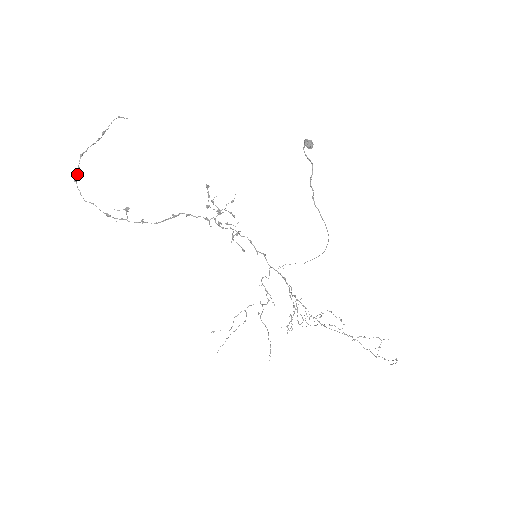
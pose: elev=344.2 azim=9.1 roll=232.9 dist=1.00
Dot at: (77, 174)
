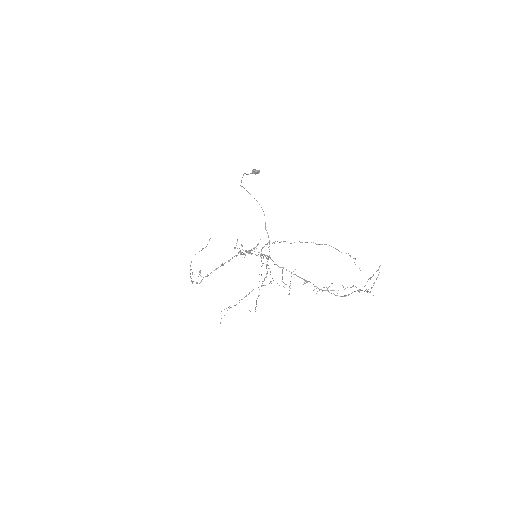
Dot at: occluded
